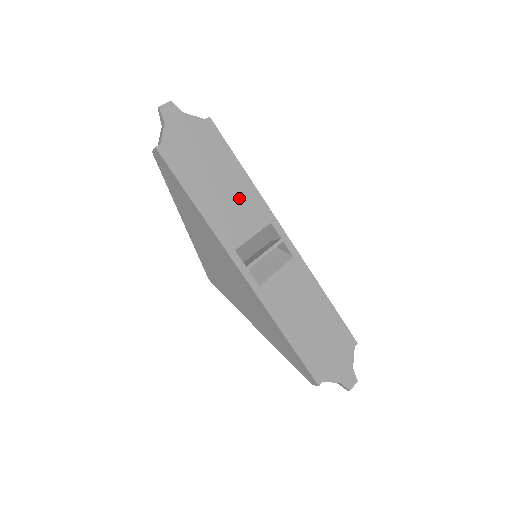
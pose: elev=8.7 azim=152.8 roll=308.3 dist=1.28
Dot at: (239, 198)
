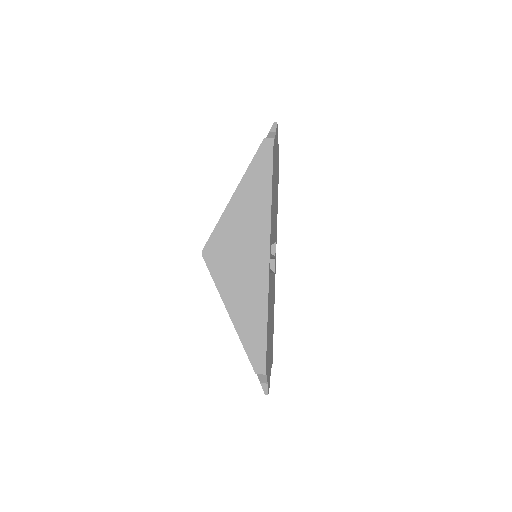
Dot at: (275, 211)
